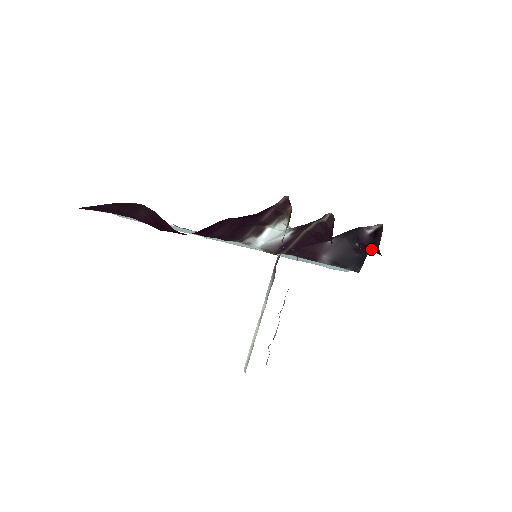
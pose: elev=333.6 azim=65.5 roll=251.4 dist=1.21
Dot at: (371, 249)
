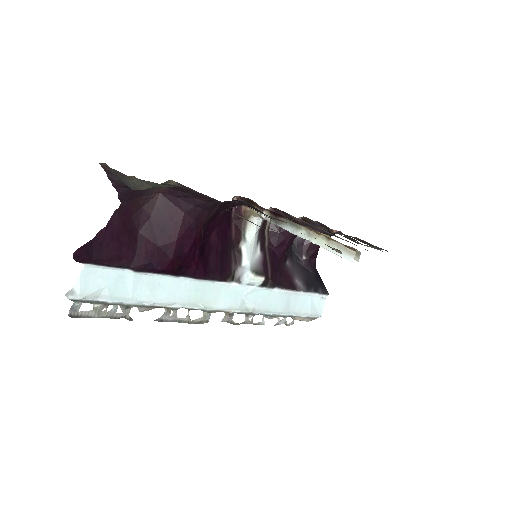
Dot at: (314, 245)
